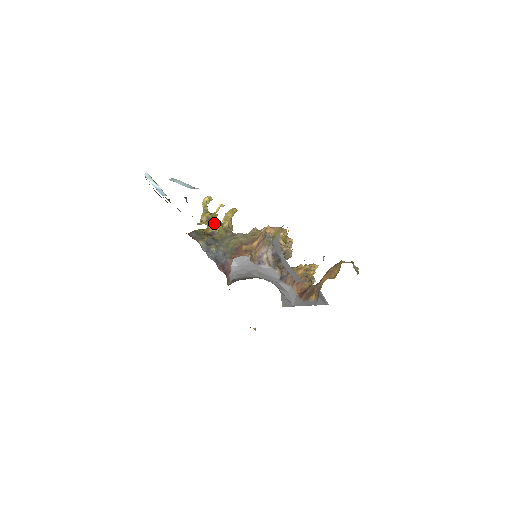
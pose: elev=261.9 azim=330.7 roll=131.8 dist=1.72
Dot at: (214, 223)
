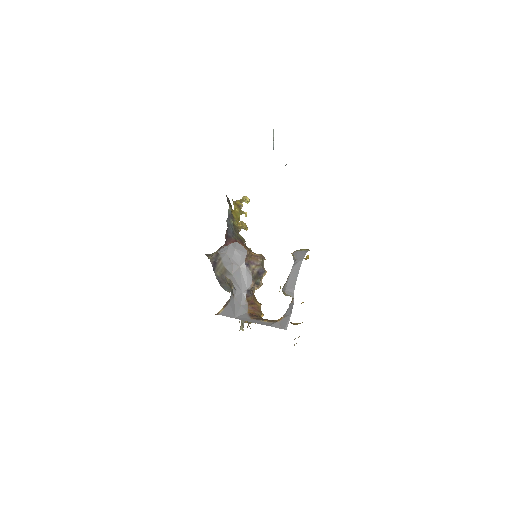
Dot at: (238, 214)
